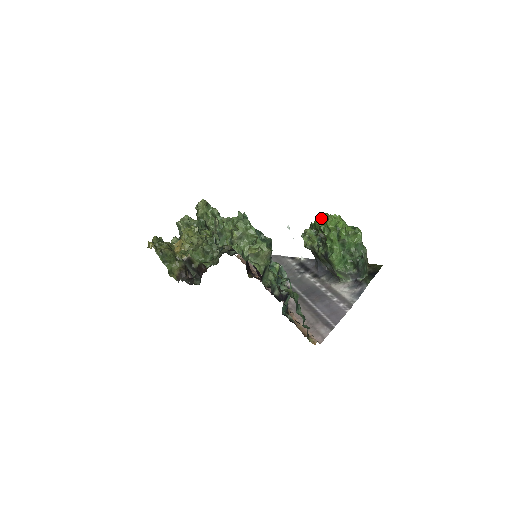
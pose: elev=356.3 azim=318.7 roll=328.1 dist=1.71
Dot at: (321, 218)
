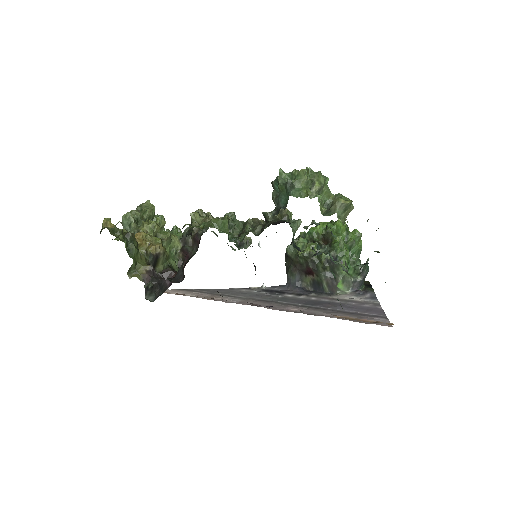
Dot at: (320, 224)
